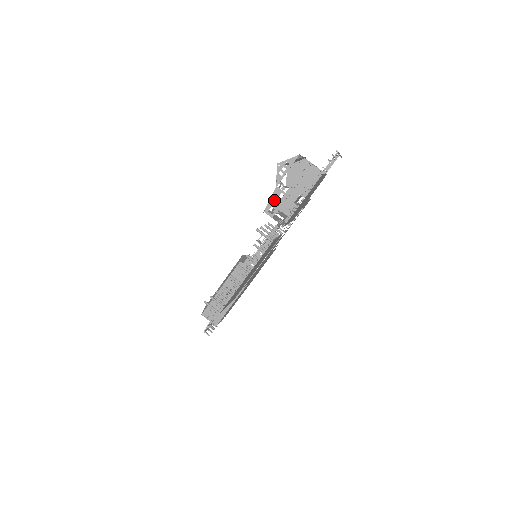
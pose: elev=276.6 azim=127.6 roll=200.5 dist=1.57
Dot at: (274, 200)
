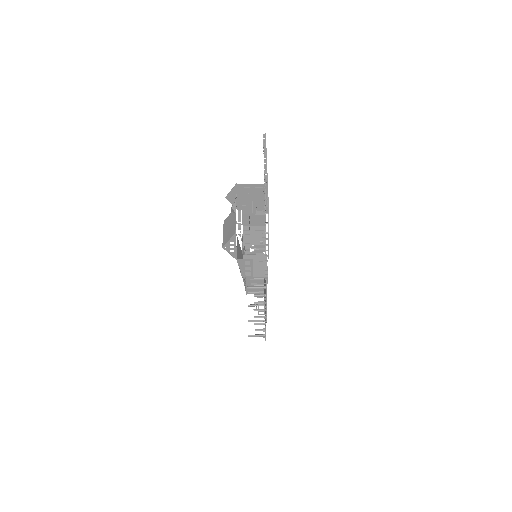
Dot at: (243, 268)
